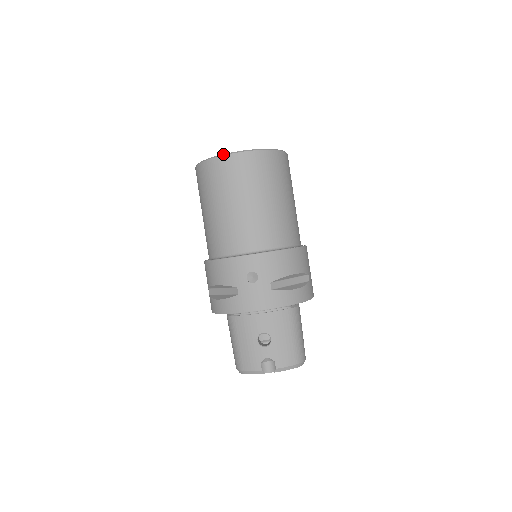
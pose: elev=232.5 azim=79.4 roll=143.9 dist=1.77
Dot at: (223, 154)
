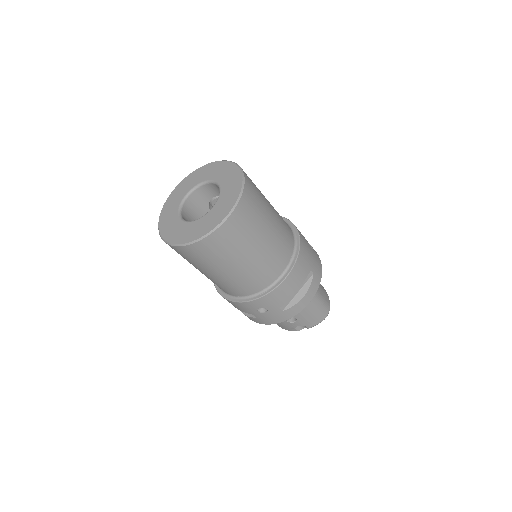
Dot at: (181, 244)
